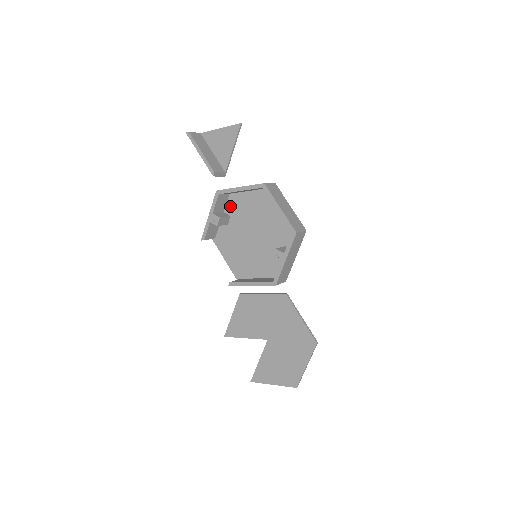
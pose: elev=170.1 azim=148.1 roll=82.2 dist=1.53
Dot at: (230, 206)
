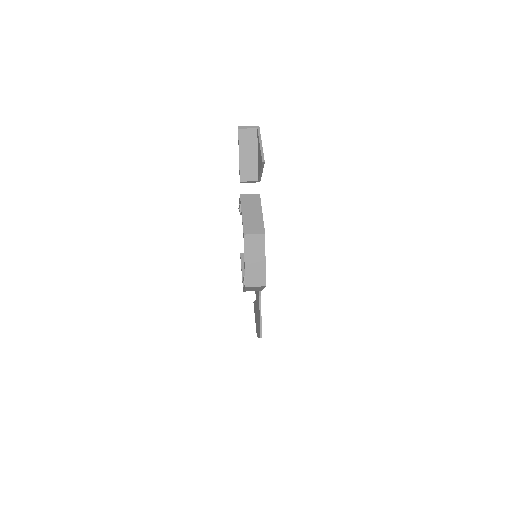
Dot at: occluded
